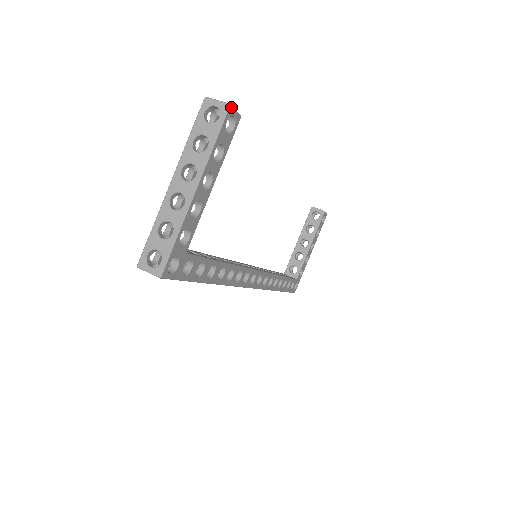
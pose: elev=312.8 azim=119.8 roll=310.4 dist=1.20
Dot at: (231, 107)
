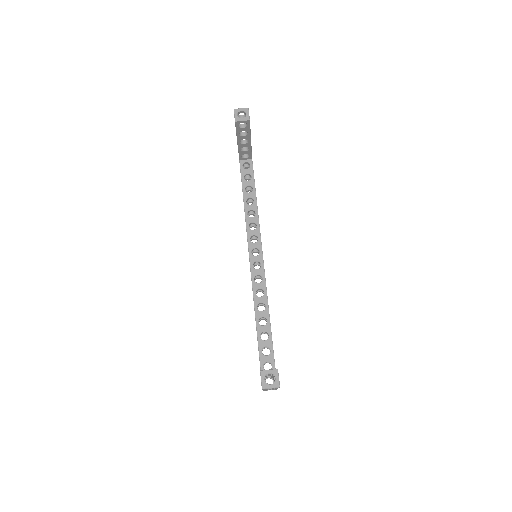
Dot at: occluded
